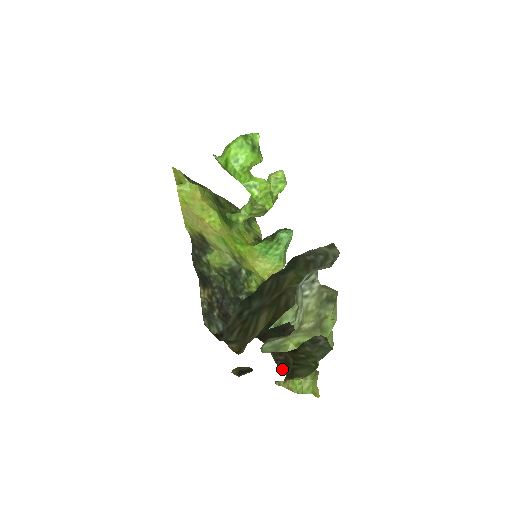
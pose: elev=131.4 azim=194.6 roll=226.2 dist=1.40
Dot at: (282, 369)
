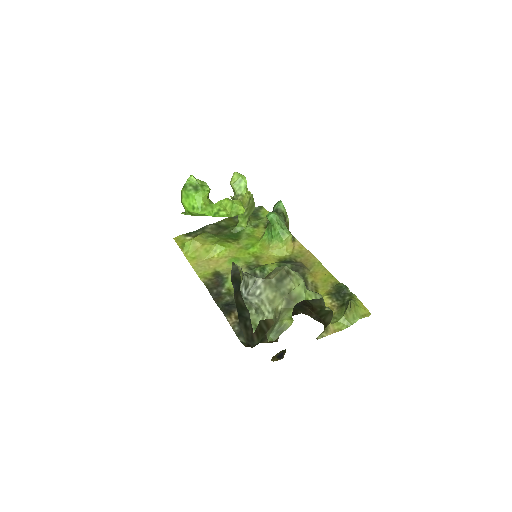
Dot at: occluded
